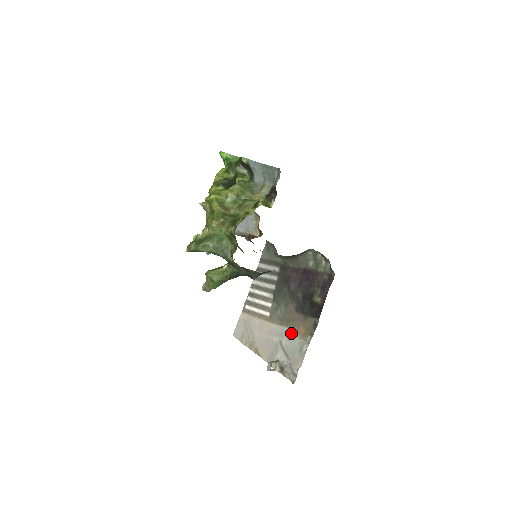
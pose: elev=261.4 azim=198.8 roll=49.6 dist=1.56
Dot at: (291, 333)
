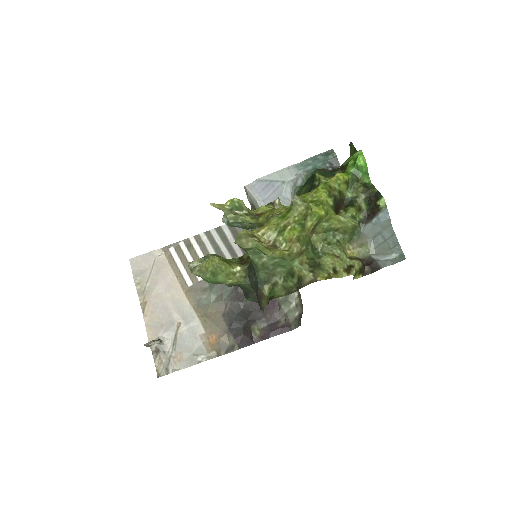
Dot at: (199, 329)
